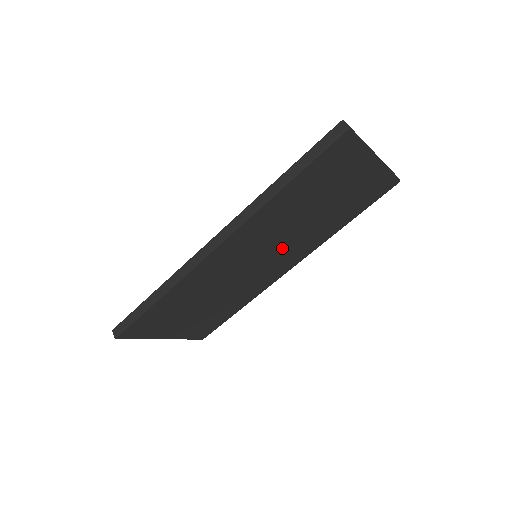
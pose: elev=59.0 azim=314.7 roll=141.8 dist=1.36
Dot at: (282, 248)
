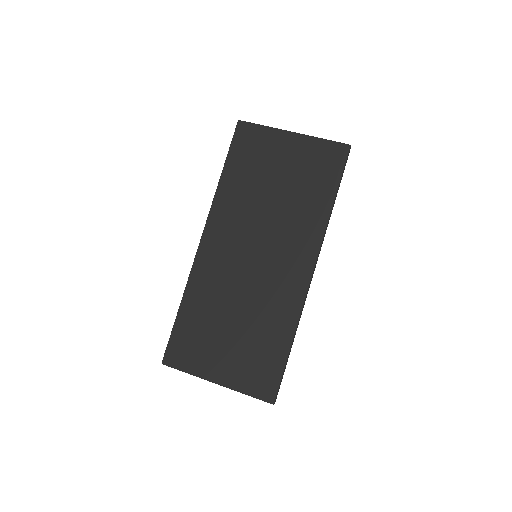
Dot at: (273, 239)
